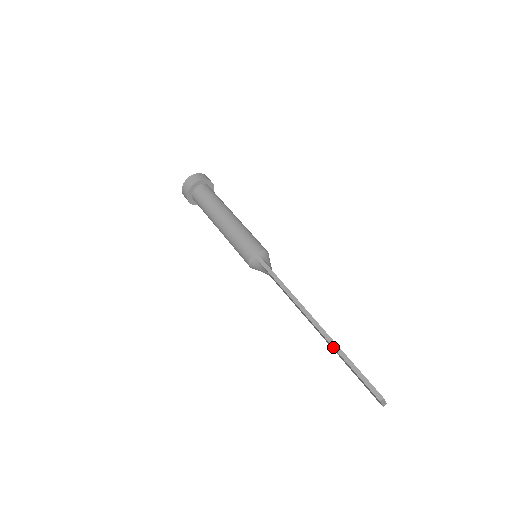
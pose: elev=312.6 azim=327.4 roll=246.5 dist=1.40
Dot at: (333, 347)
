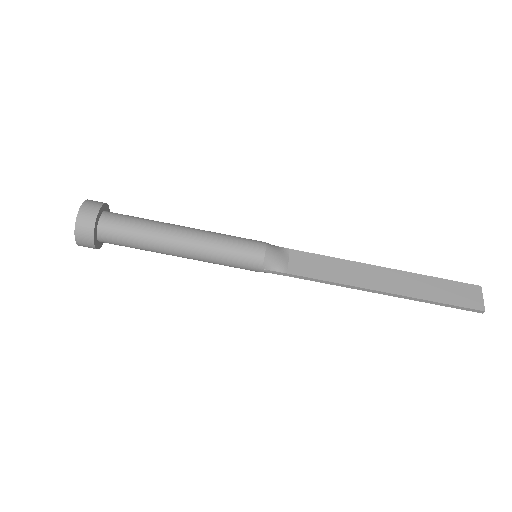
Dot at: occluded
